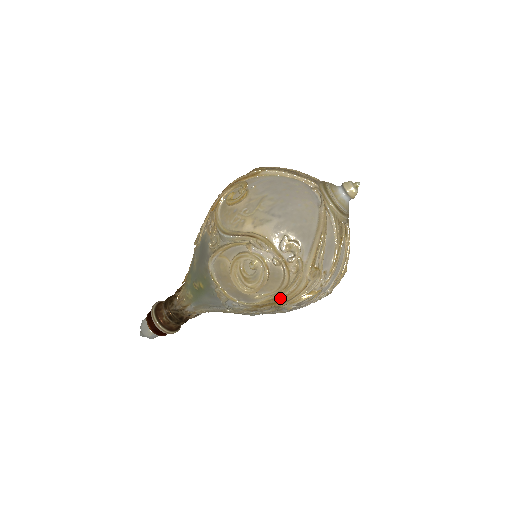
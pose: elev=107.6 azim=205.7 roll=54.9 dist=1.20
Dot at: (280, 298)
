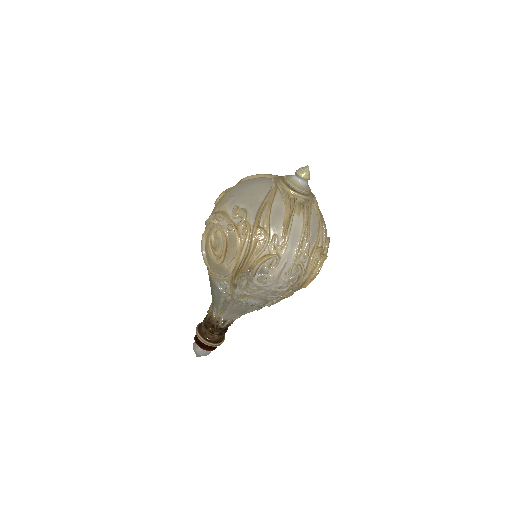
Dot at: (239, 261)
